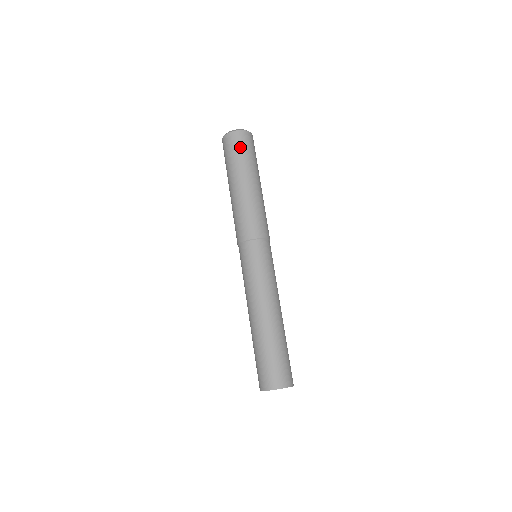
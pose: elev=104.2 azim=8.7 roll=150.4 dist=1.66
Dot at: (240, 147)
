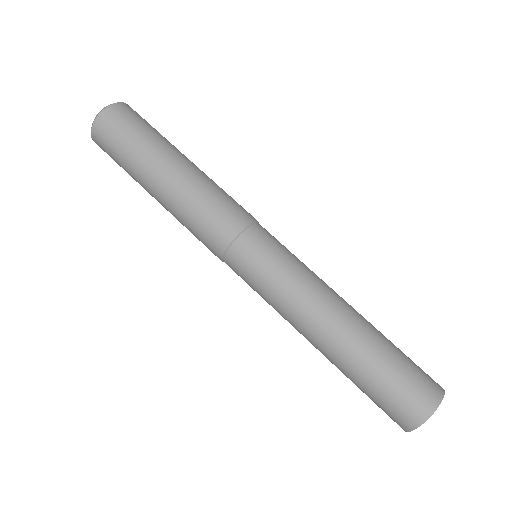
Dot at: (143, 120)
